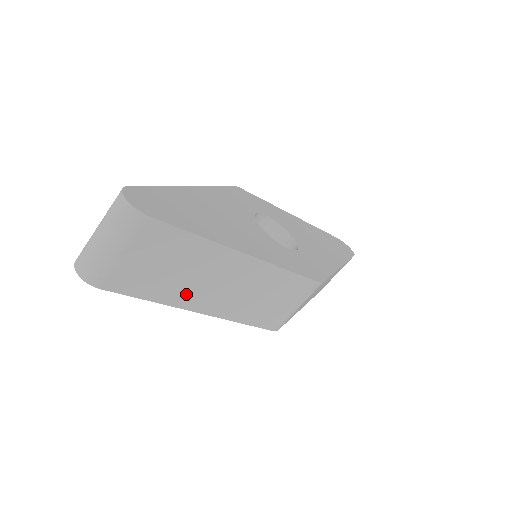
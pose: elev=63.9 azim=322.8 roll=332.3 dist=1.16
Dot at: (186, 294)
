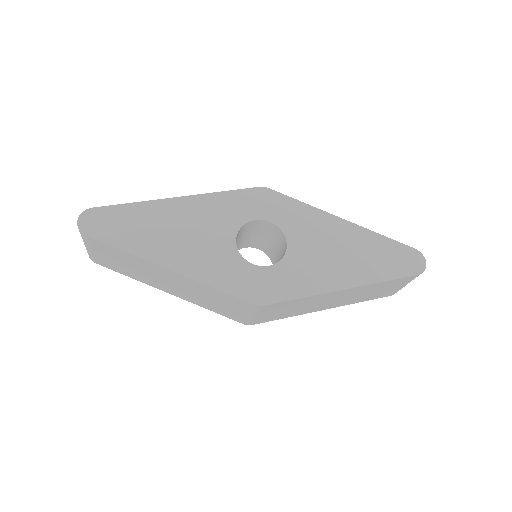
Dot at: (149, 280)
